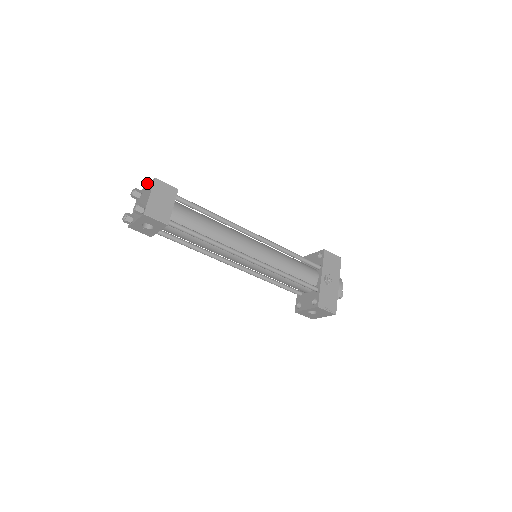
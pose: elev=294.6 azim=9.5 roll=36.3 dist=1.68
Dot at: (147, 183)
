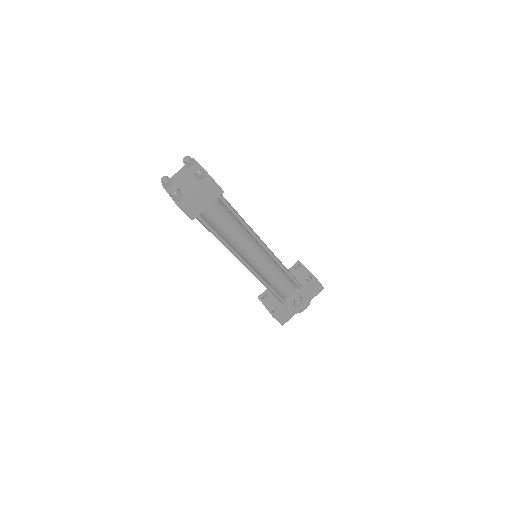
Dot at: (199, 176)
